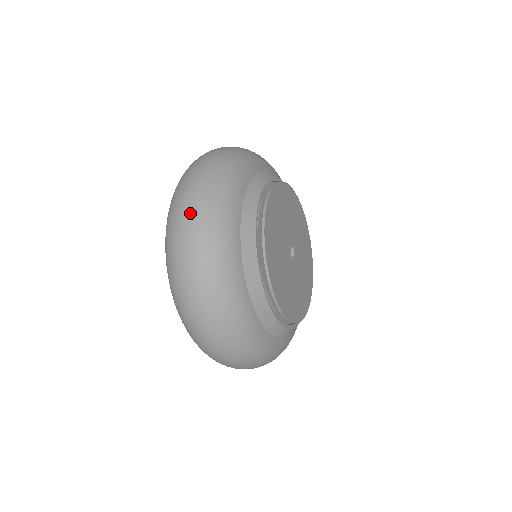
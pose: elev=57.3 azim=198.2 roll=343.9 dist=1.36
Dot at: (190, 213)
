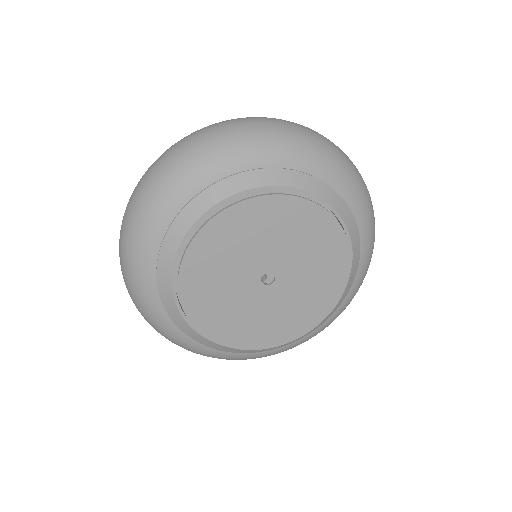
Dot at: occluded
